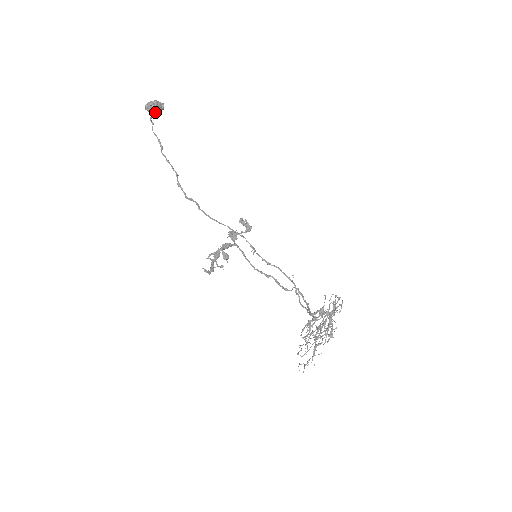
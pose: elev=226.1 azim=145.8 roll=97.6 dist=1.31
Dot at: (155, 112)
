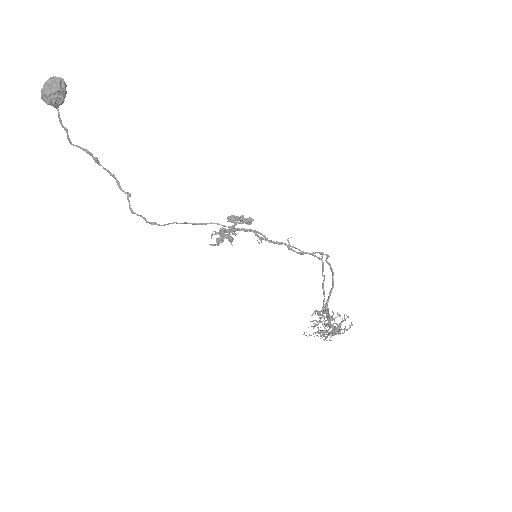
Dot at: (60, 100)
